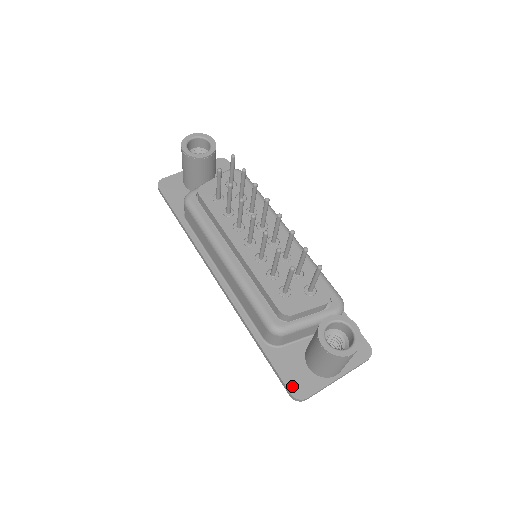
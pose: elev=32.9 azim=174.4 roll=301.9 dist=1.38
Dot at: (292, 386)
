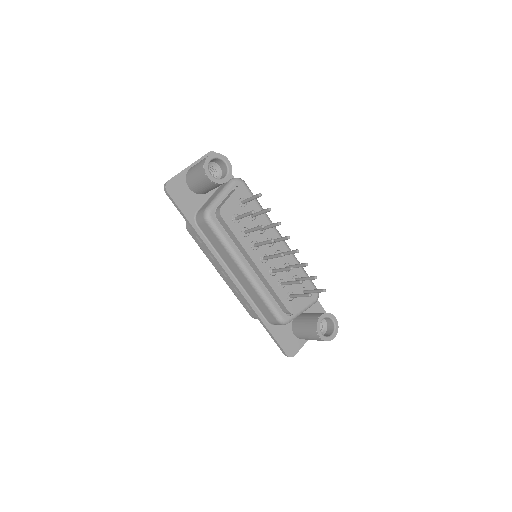
Dot at: (287, 350)
